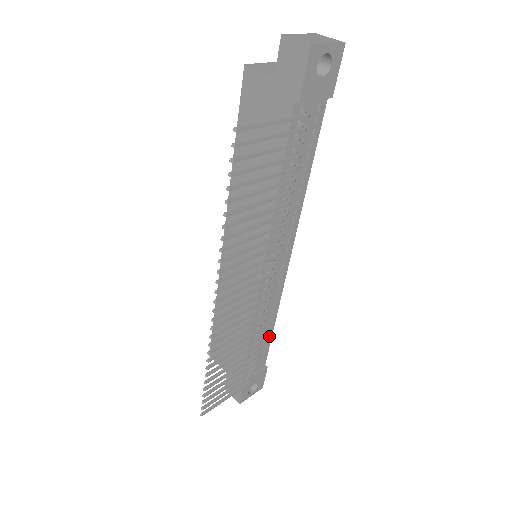
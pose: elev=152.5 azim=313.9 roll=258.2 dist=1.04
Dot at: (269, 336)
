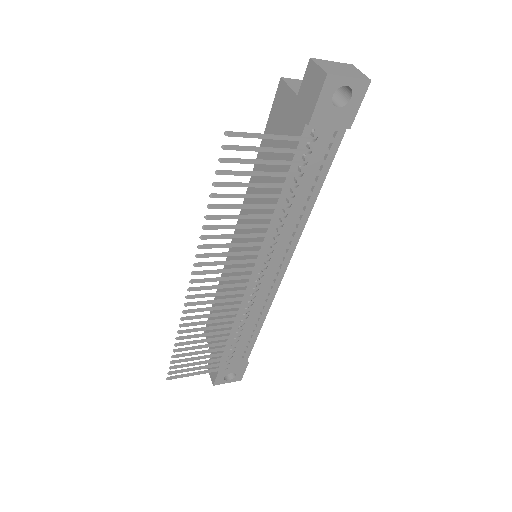
Dot at: (255, 334)
